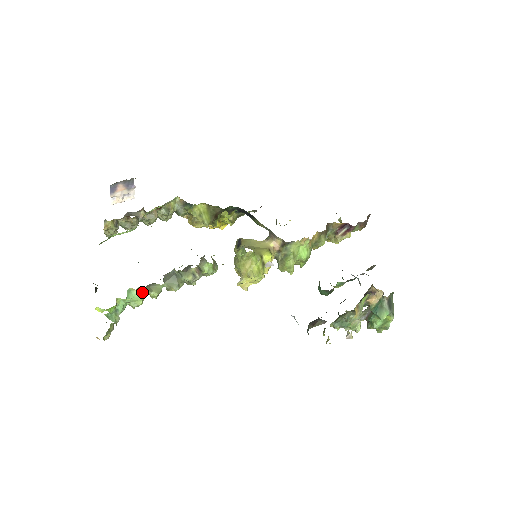
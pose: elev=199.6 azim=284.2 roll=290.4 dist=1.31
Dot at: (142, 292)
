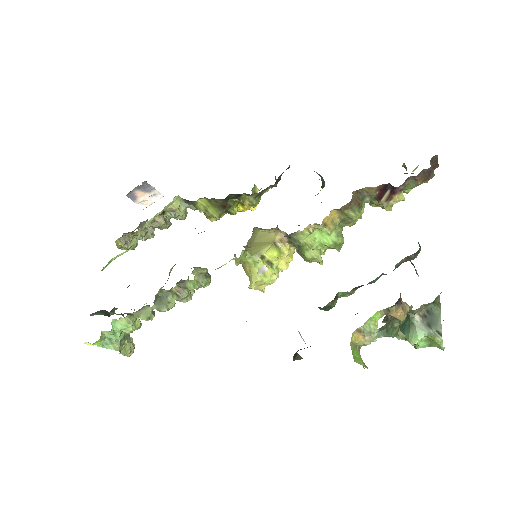
Dot at: (127, 320)
